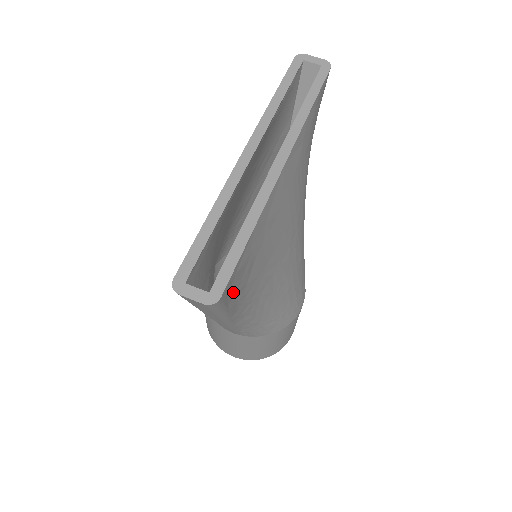
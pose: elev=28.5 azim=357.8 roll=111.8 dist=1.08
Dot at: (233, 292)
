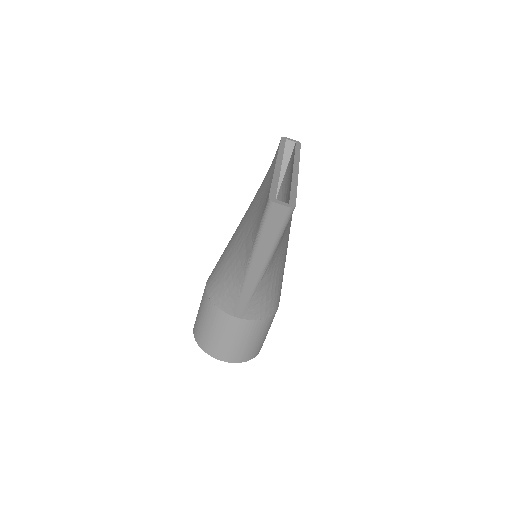
Dot at: occluded
